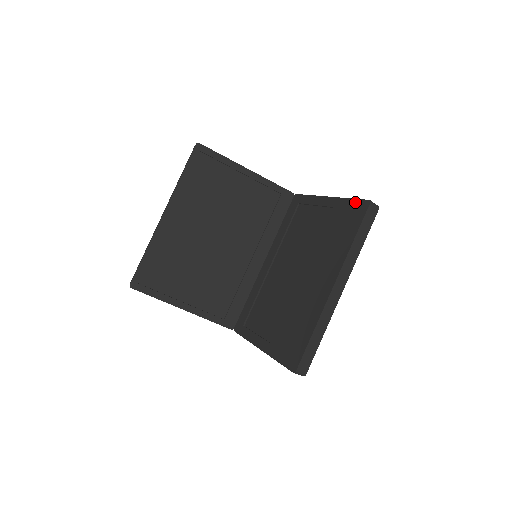
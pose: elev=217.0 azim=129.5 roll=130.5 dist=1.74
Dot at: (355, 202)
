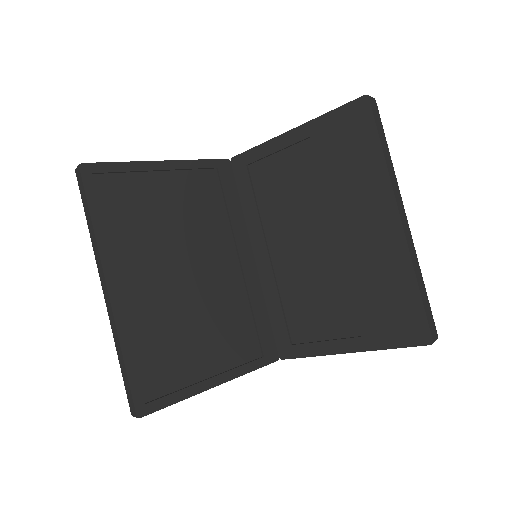
Dot at: (343, 110)
